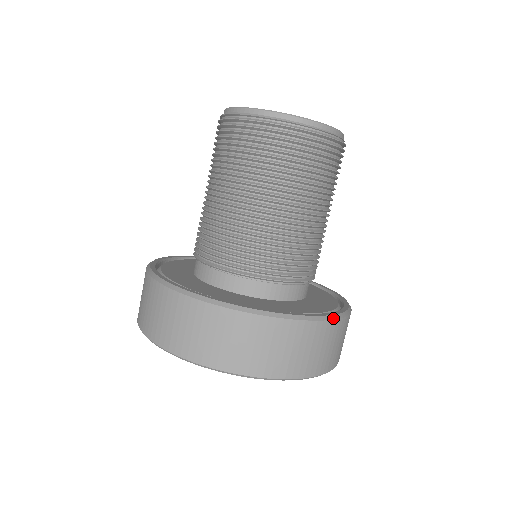
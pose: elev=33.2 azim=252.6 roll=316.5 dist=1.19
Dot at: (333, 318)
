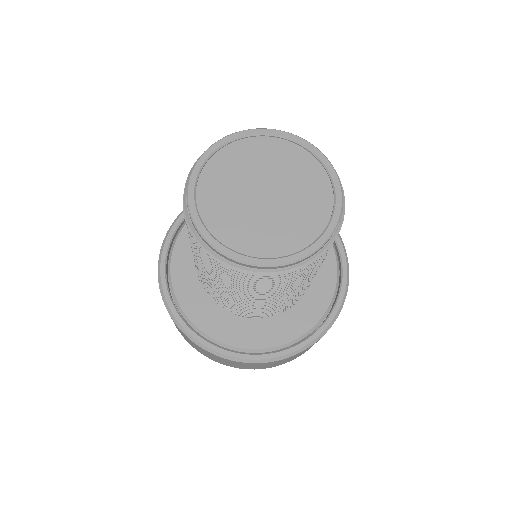
Dot at: (312, 344)
